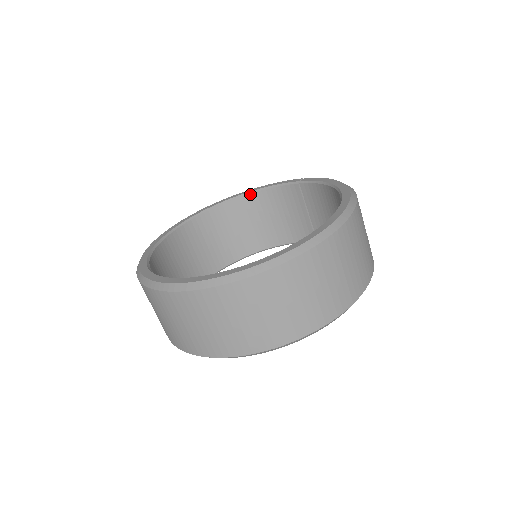
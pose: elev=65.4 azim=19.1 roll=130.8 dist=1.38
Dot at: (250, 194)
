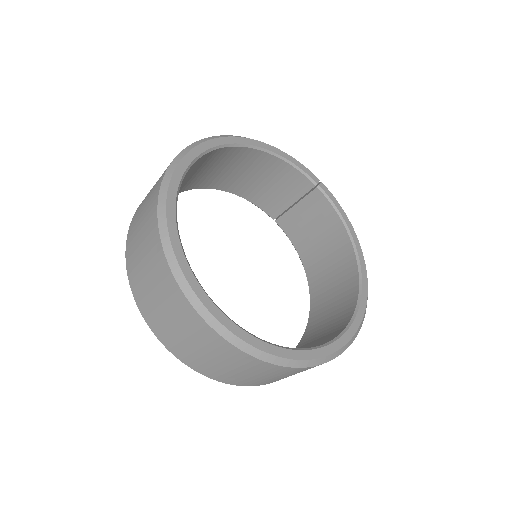
Dot at: (267, 153)
